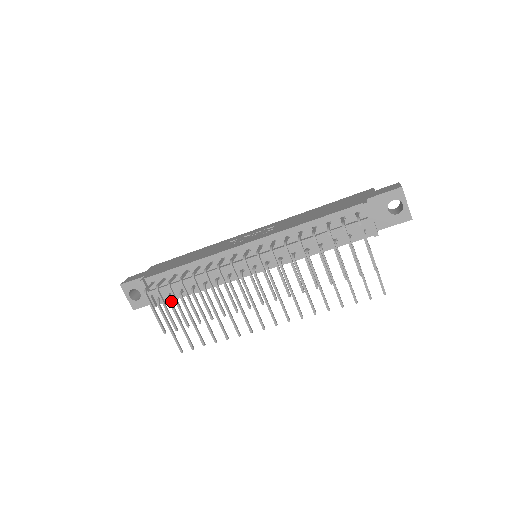
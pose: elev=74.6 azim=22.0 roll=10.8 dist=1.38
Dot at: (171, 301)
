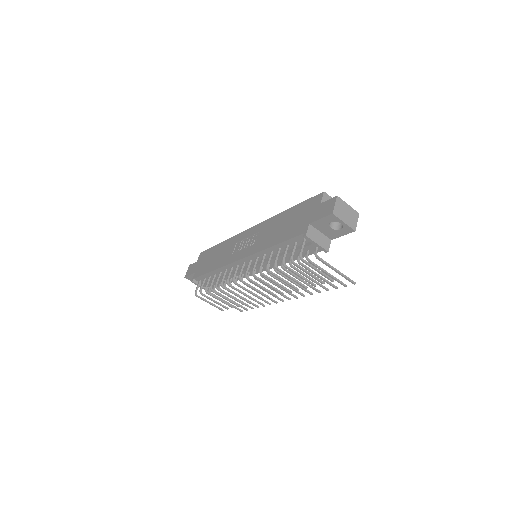
Dot at: (216, 291)
